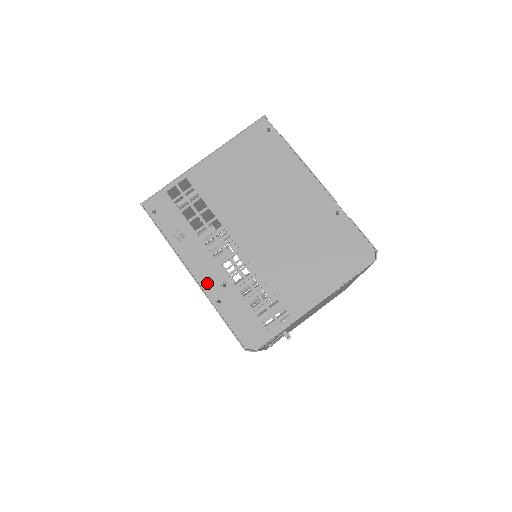
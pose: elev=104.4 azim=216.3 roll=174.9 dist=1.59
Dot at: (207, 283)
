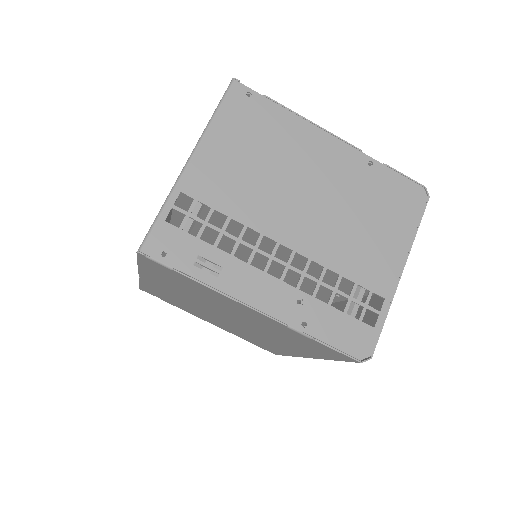
Dot at: (279, 310)
